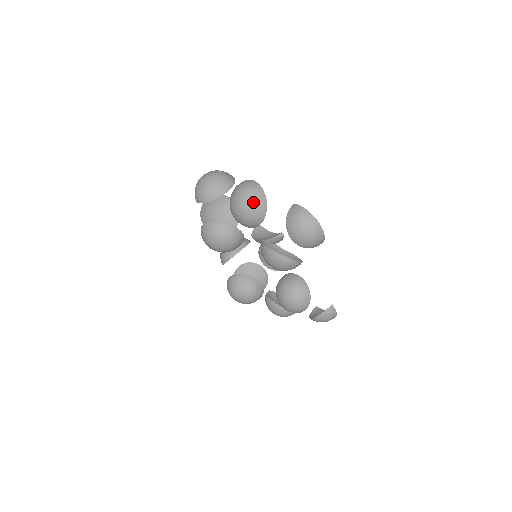
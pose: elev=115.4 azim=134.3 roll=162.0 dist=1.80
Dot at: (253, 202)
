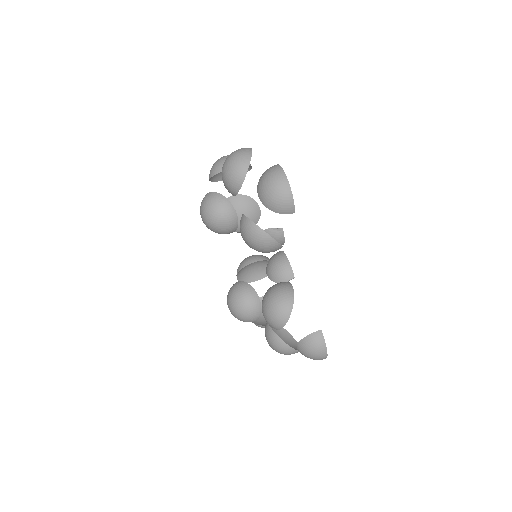
Dot at: (236, 159)
